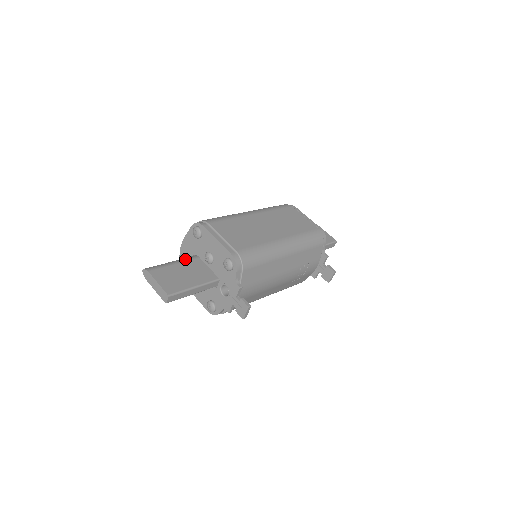
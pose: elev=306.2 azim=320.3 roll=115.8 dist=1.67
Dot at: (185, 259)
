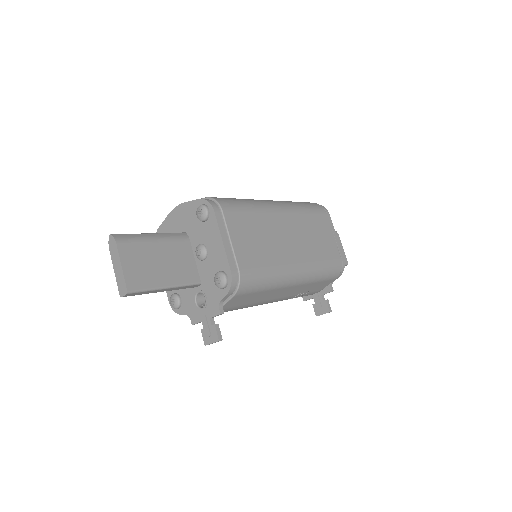
Dot at: (171, 237)
